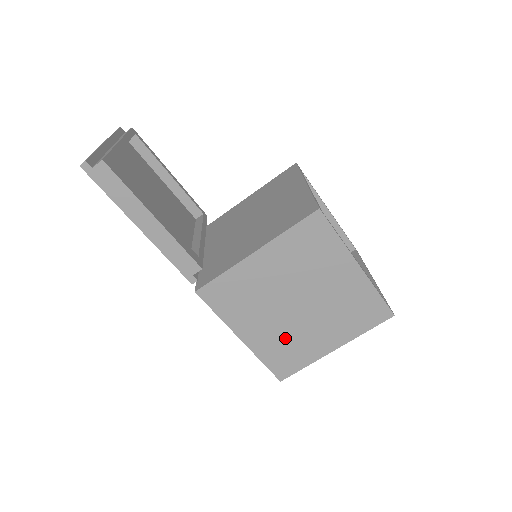
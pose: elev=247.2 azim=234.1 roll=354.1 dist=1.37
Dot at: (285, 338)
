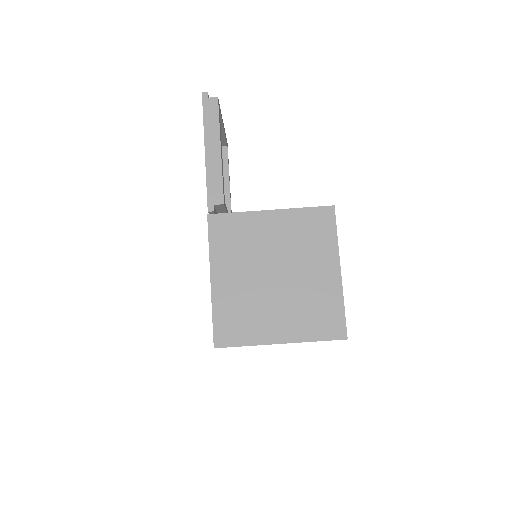
Dot at: (246, 302)
